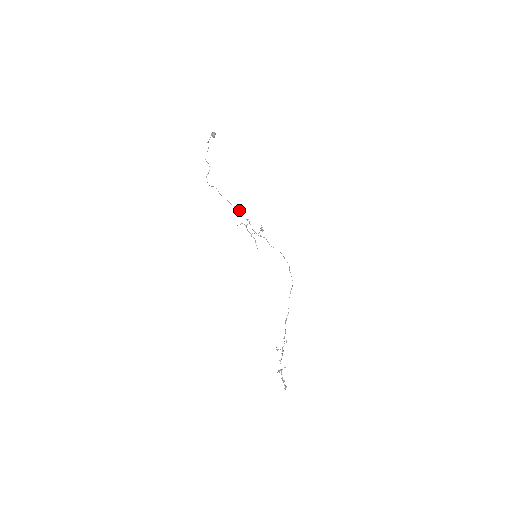
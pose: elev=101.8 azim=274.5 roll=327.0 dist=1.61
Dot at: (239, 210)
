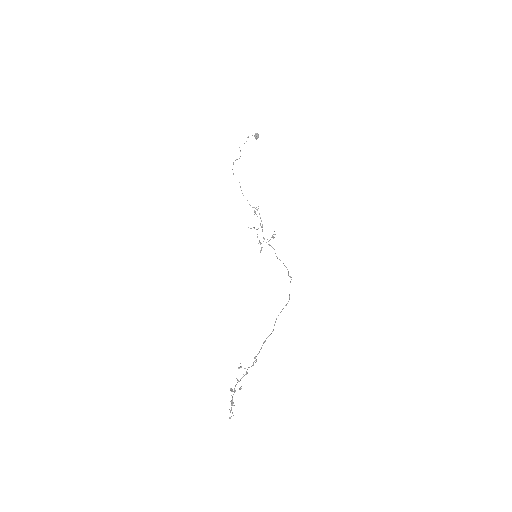
Dot at: (255, 212)
